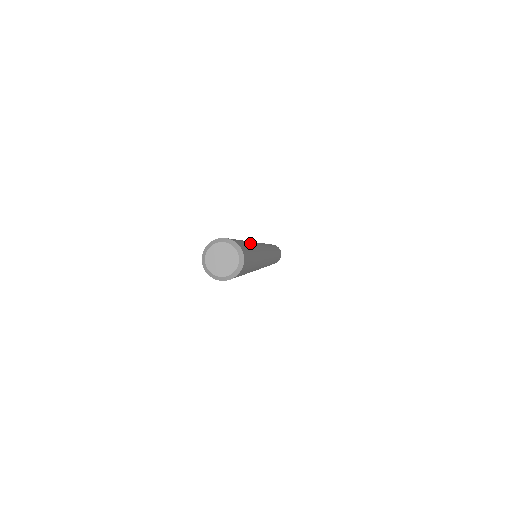
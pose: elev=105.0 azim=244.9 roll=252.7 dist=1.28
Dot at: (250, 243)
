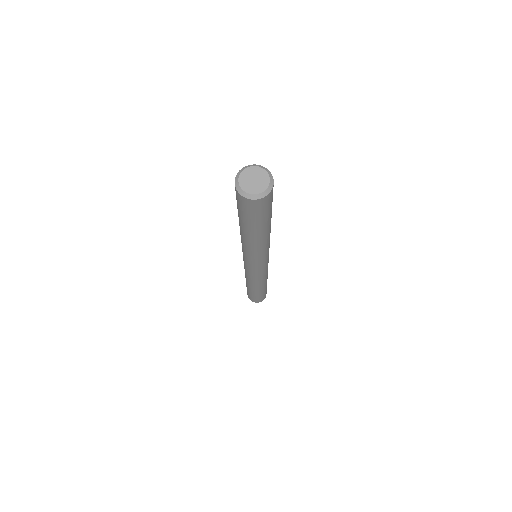
Dot at: occluded
